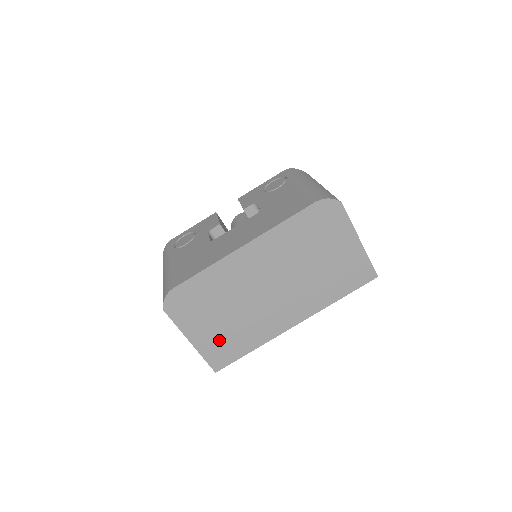
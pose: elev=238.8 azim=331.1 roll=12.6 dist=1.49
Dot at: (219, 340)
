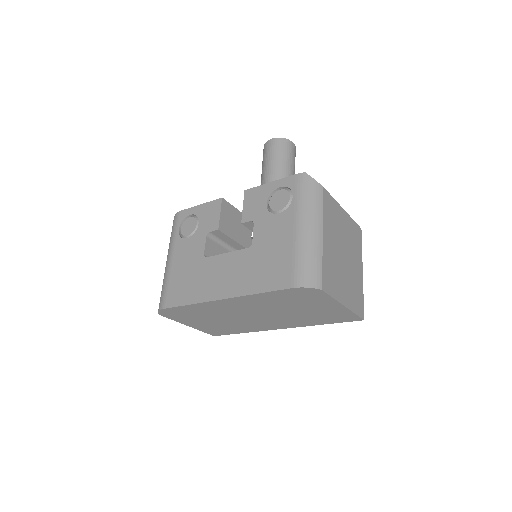
Dot at: (213, 327)
